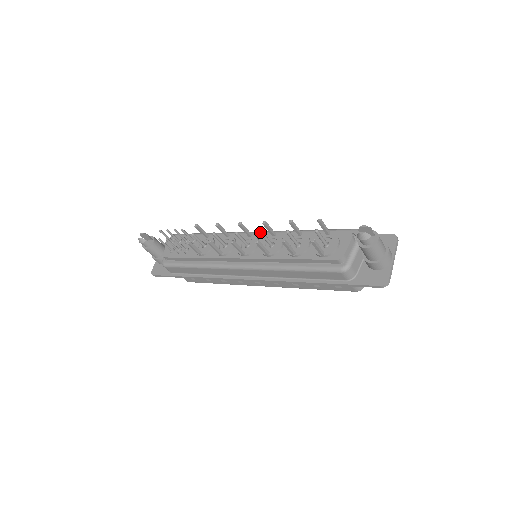
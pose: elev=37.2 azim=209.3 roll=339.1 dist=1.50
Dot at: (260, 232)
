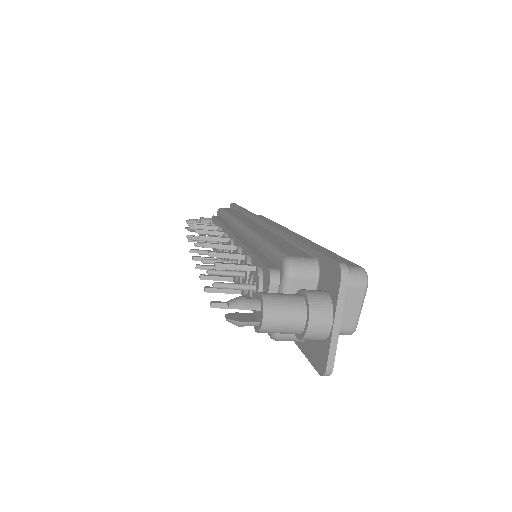
Dot at: occluded
